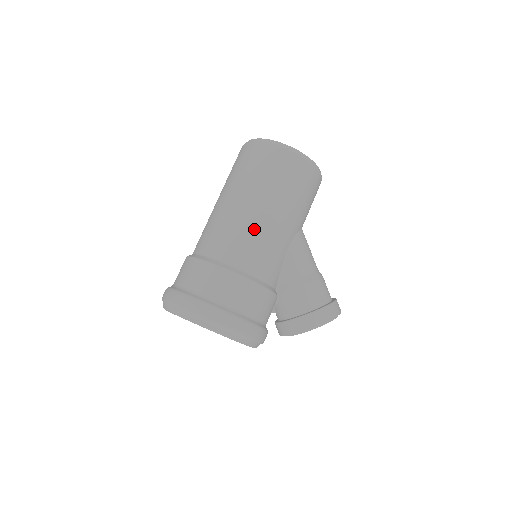
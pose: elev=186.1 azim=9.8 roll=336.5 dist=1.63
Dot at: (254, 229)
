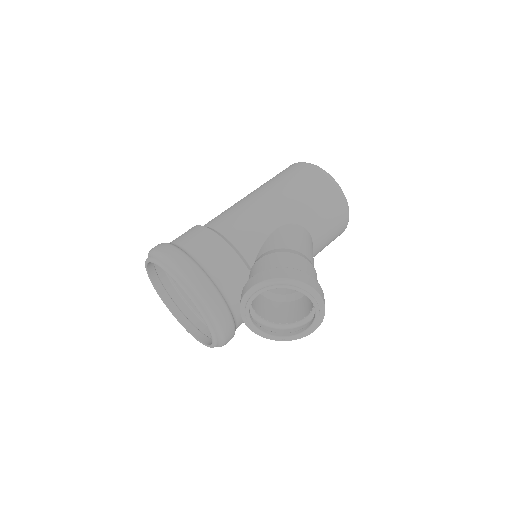
Dot at: (242, 205)
